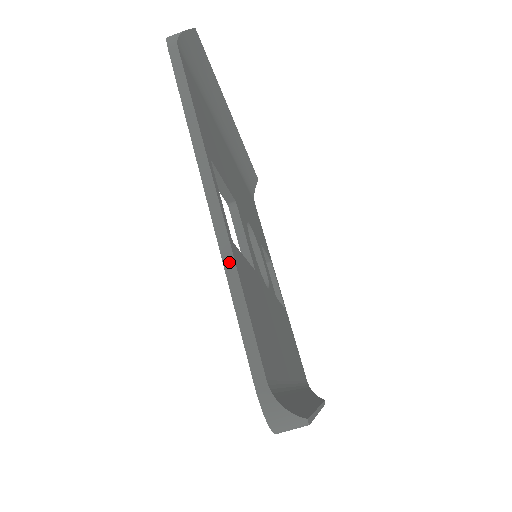
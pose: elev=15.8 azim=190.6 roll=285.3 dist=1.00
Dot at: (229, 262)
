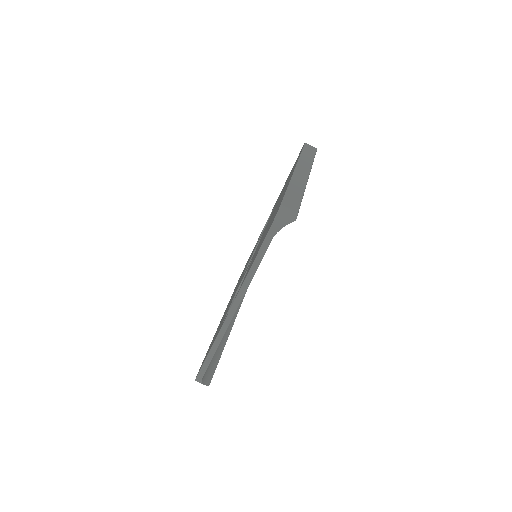
Dot at: (218, 342)
